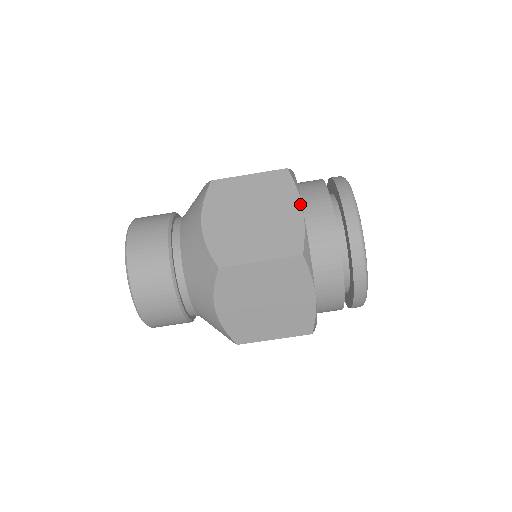
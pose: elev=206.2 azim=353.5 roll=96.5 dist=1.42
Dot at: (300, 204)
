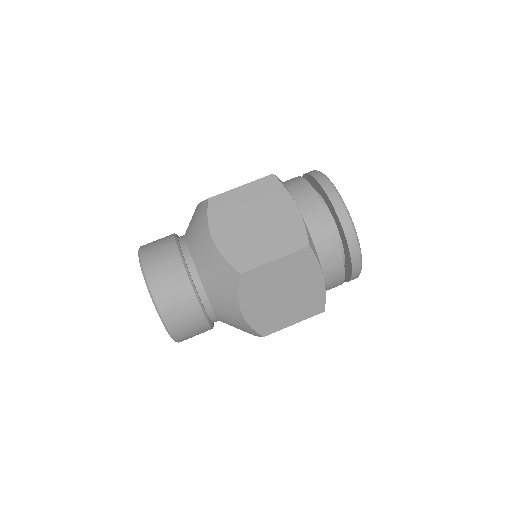
Dot at: (294, 203)
